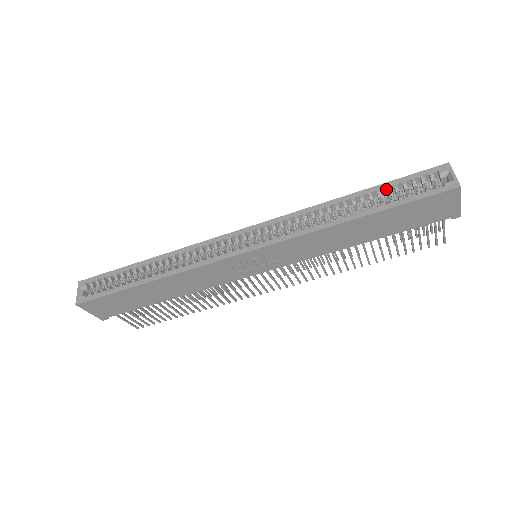
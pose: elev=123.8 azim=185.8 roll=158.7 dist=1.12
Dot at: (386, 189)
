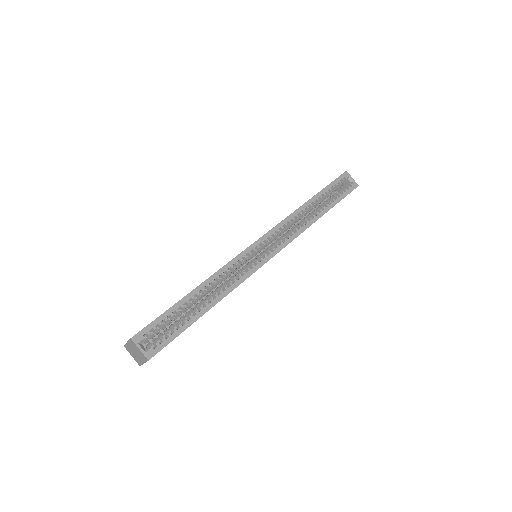
Dot at: (327, 192)
